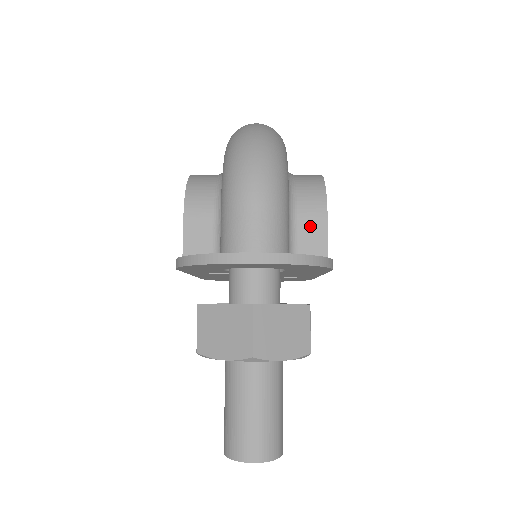
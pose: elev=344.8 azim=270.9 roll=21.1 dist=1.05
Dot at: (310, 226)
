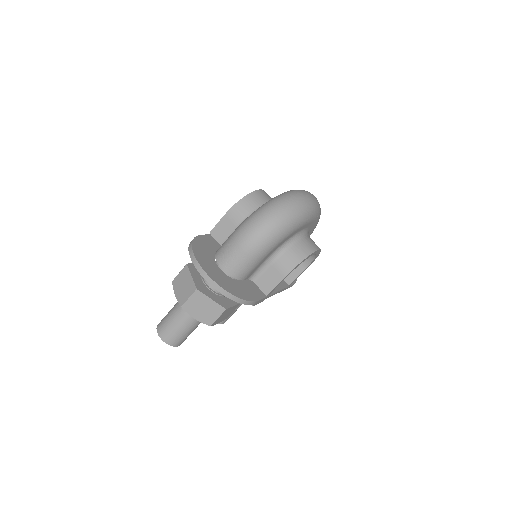
Dot at: (273, 274)
